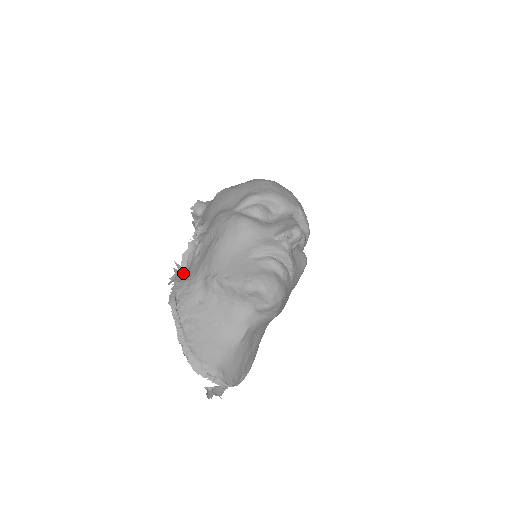
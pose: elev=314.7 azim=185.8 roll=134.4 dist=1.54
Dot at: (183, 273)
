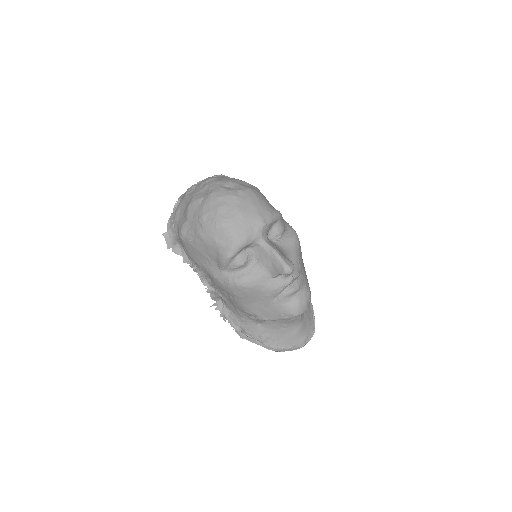
Dot at: (224, 307)
